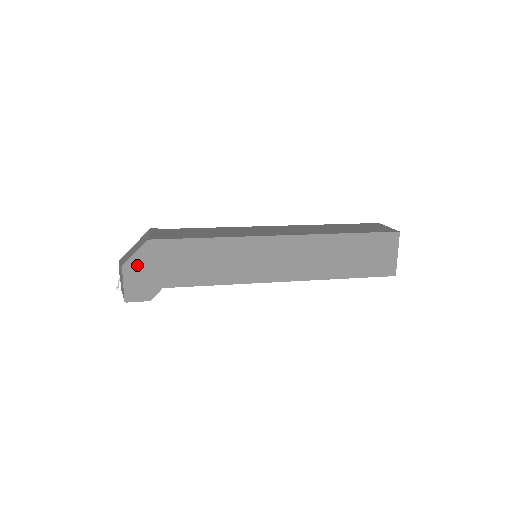
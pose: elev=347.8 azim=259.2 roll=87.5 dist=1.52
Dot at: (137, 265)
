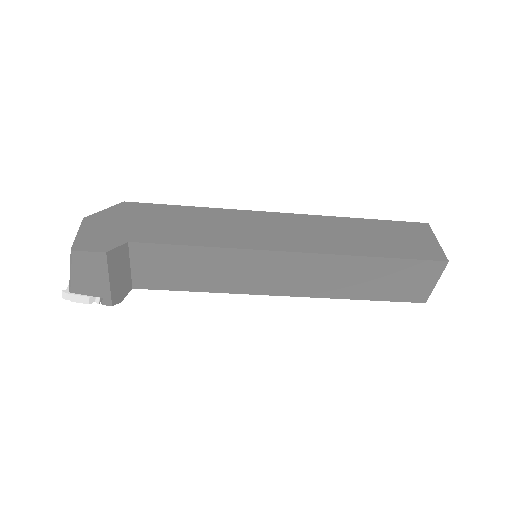
Dot at: (102, 219)
